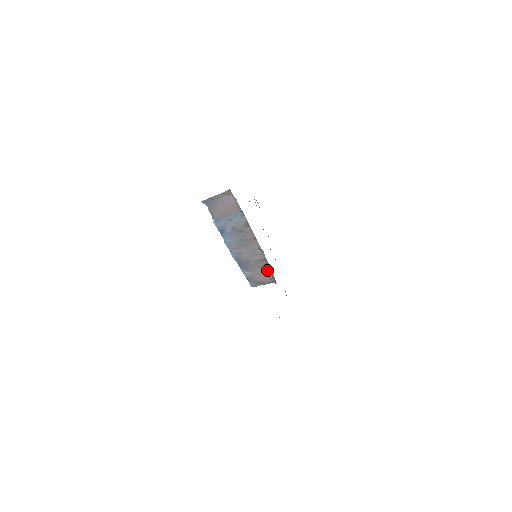
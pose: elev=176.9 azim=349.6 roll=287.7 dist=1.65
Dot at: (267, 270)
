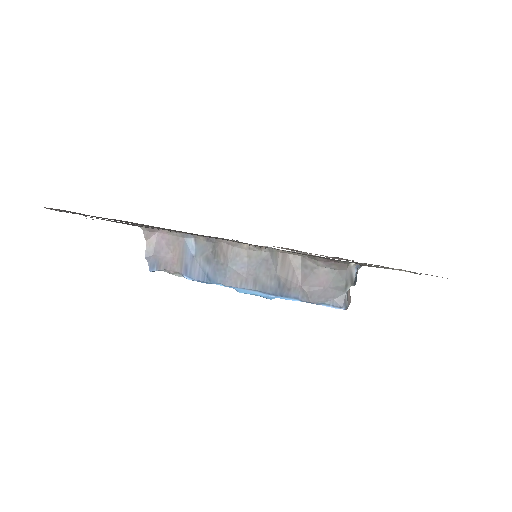
Dot at: (309, 263)
